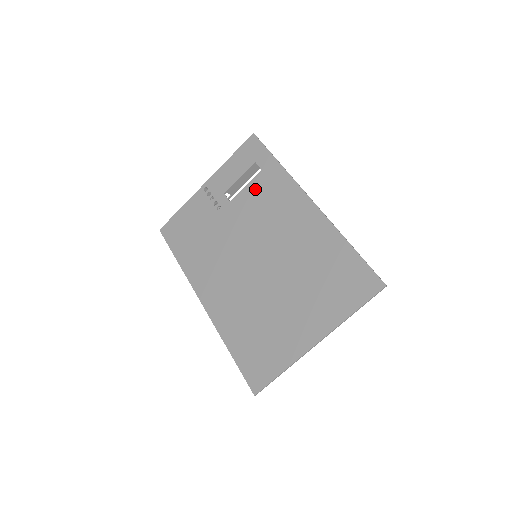
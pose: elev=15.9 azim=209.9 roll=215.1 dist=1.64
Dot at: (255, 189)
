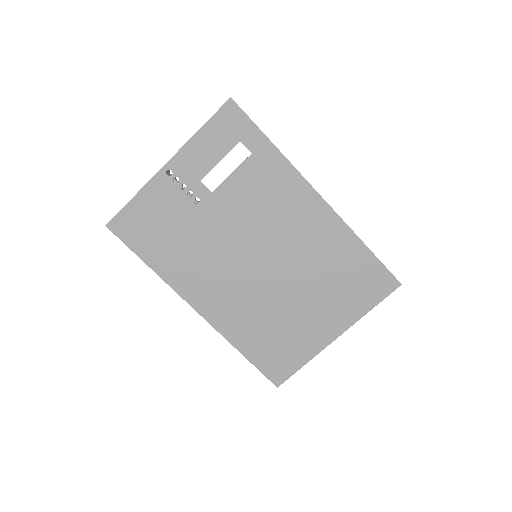
Dot at: (246, 178)
